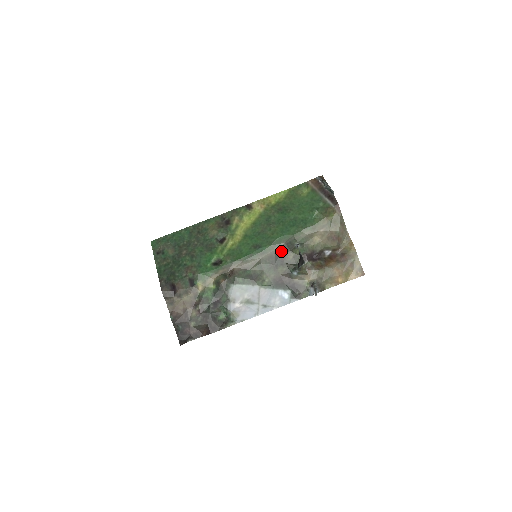
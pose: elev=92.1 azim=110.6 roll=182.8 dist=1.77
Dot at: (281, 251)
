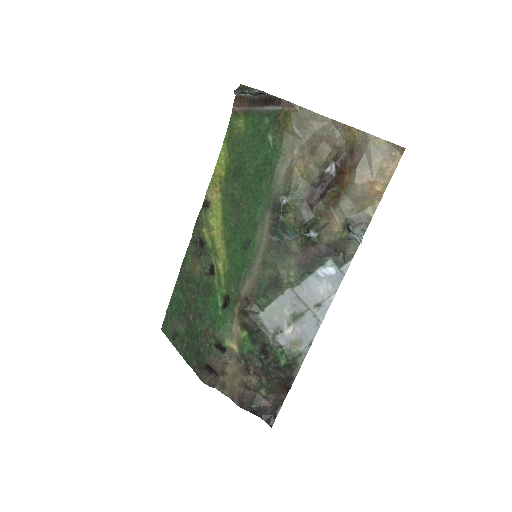
Dot at: (274, 225)
